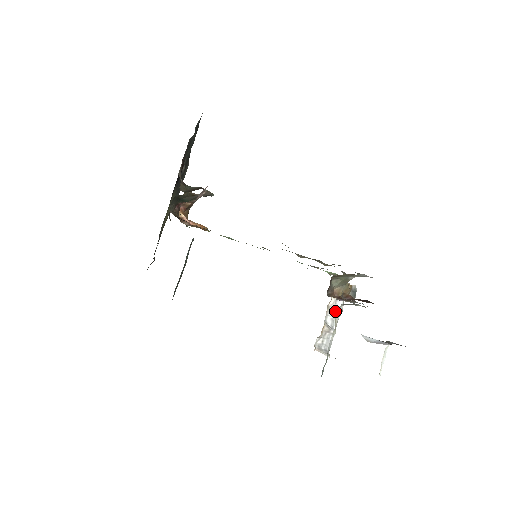
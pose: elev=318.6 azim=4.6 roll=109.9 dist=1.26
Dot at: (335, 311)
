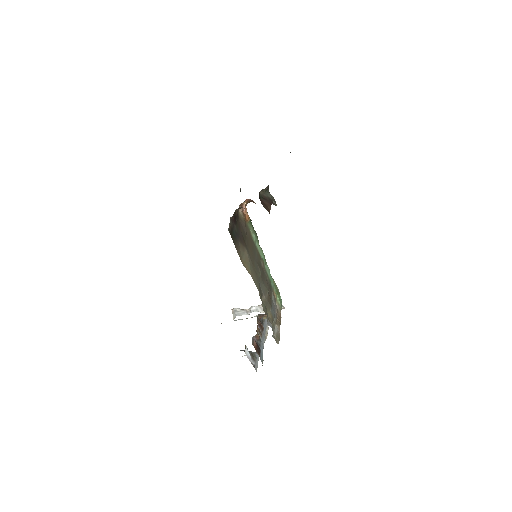
Dot at: (262, 309)
